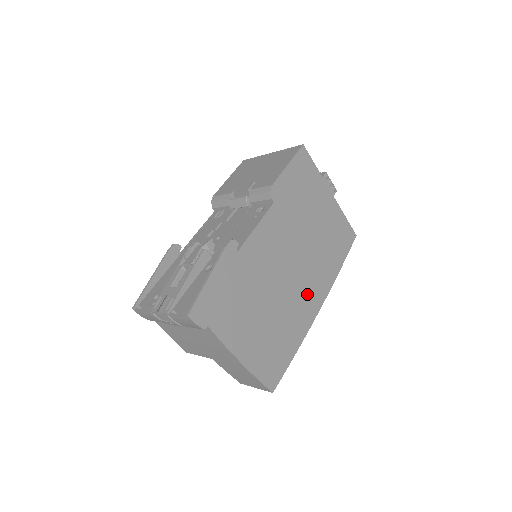
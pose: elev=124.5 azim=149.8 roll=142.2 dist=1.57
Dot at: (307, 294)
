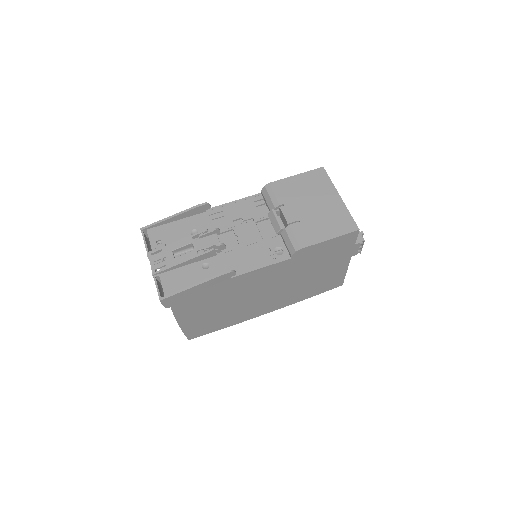
Dot at: (264, 305)
